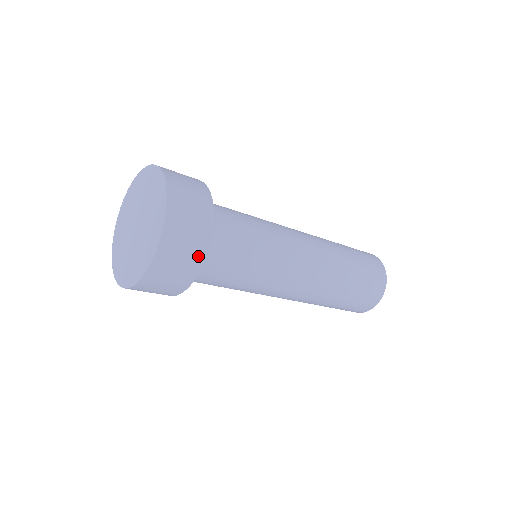
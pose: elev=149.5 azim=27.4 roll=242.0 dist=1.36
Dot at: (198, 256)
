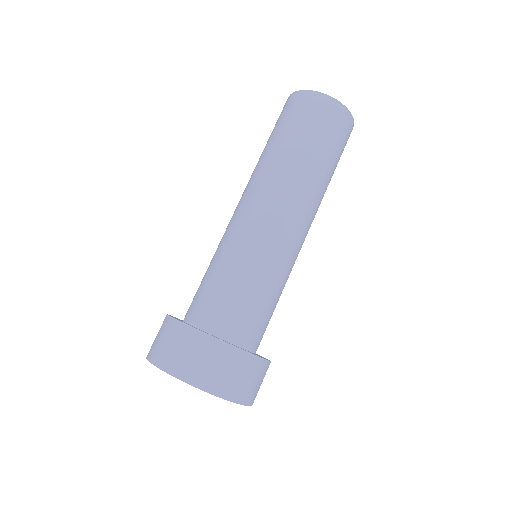
Dot at: (266, 368)
